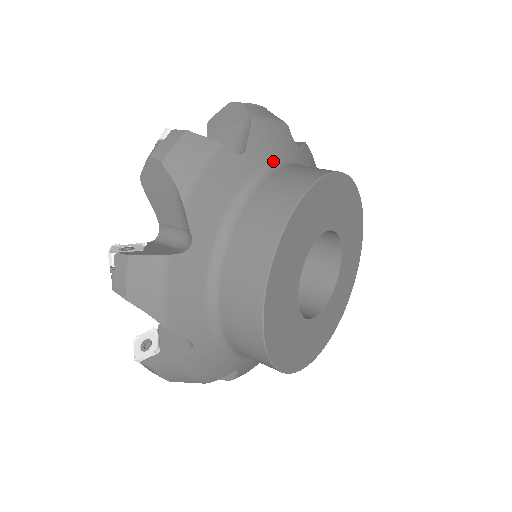
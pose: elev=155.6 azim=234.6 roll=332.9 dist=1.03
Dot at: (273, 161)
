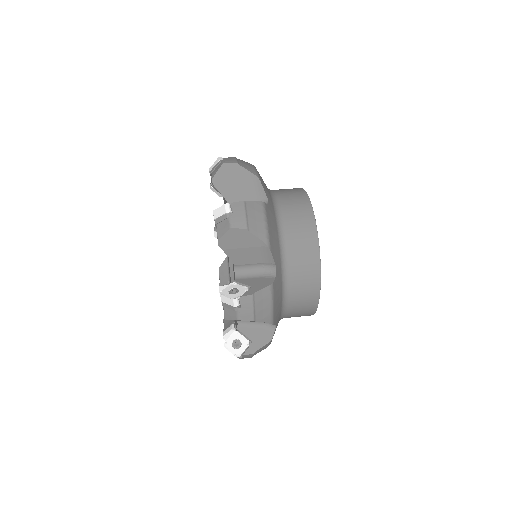
Dot at: (280, 245)
